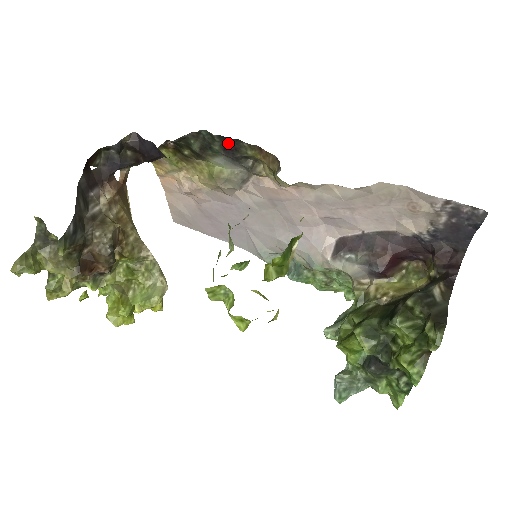
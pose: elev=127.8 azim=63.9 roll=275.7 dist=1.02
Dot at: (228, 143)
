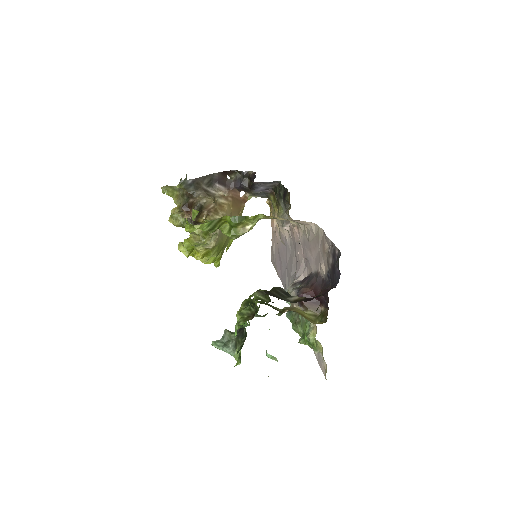
Dot at: (285, 192)
